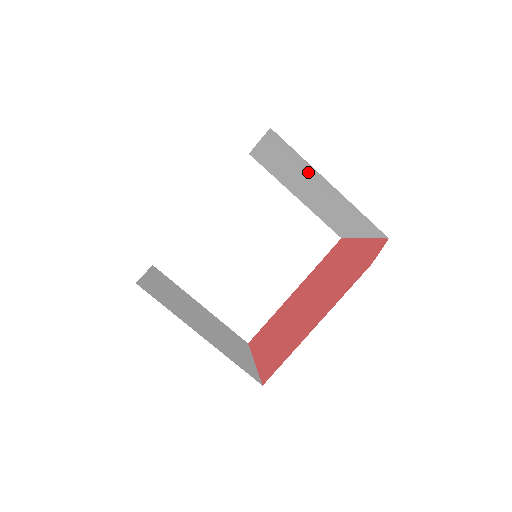
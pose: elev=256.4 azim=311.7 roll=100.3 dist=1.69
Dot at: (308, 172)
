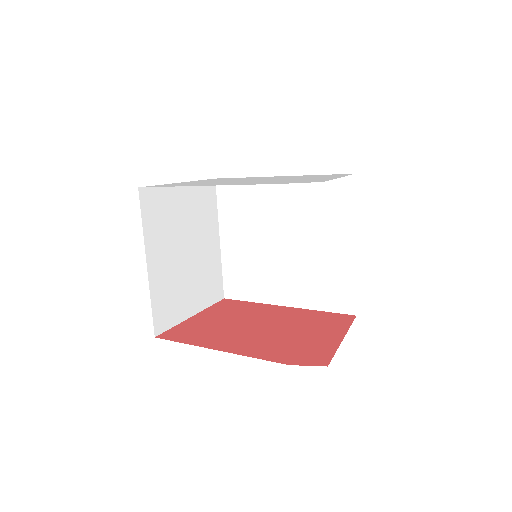
Dot at: occluded
